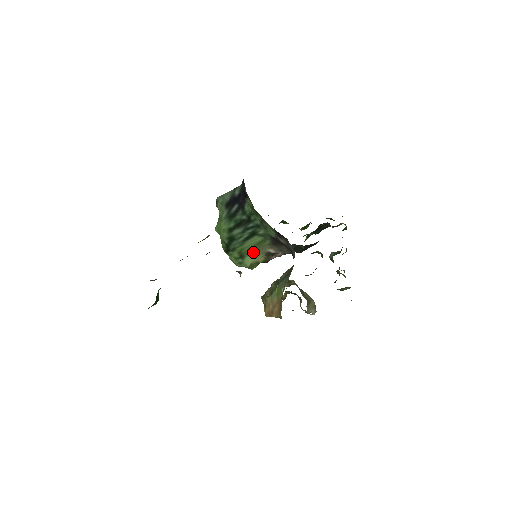
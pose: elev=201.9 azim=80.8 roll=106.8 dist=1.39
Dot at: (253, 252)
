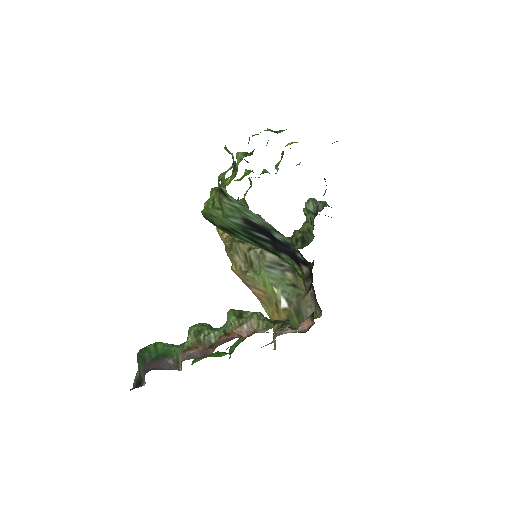
Dot at: occluded
